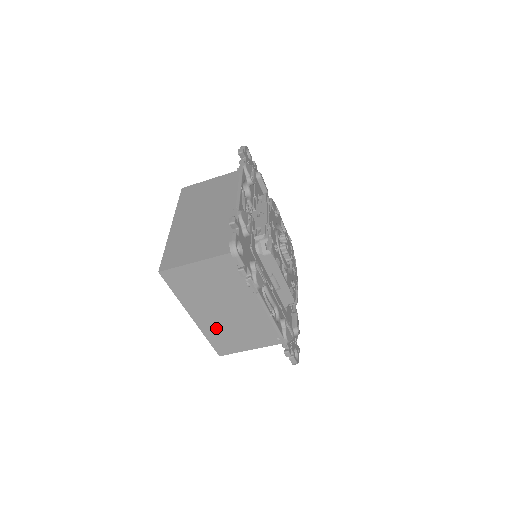
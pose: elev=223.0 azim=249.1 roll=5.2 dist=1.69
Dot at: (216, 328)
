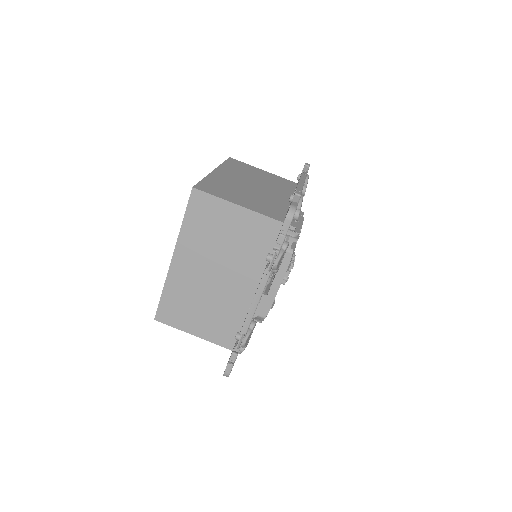
Dot at: (183, 286)
